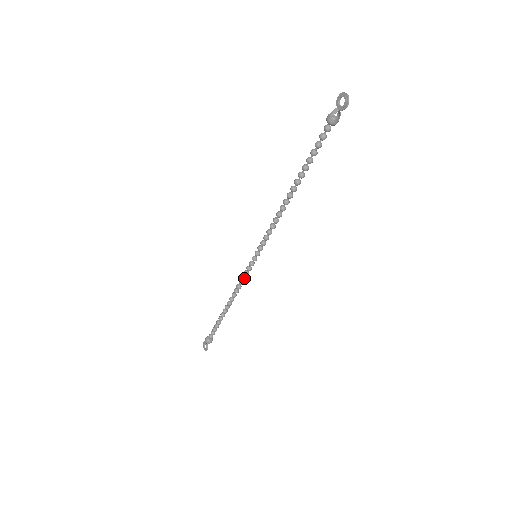
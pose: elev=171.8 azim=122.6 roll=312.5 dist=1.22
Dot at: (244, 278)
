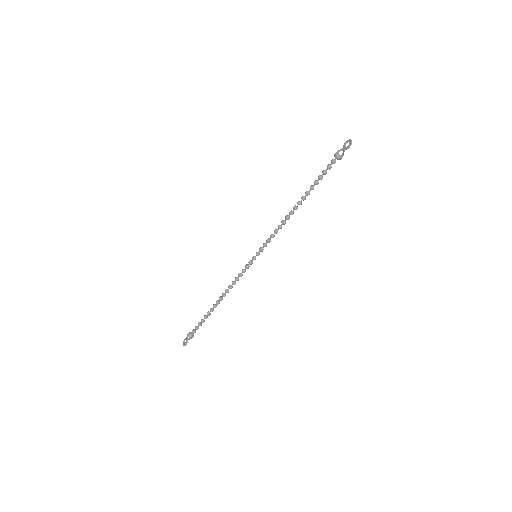
Dot at: (241, 274)
